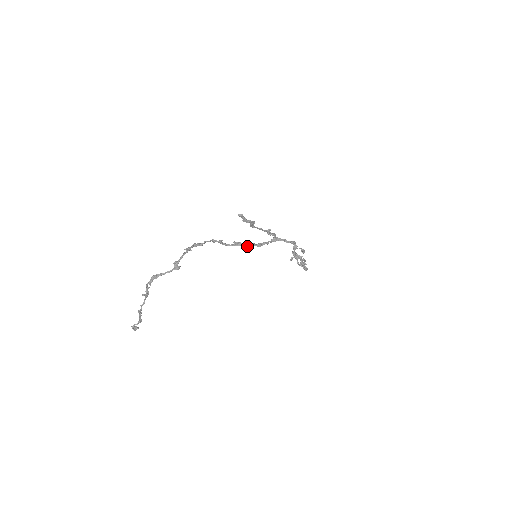
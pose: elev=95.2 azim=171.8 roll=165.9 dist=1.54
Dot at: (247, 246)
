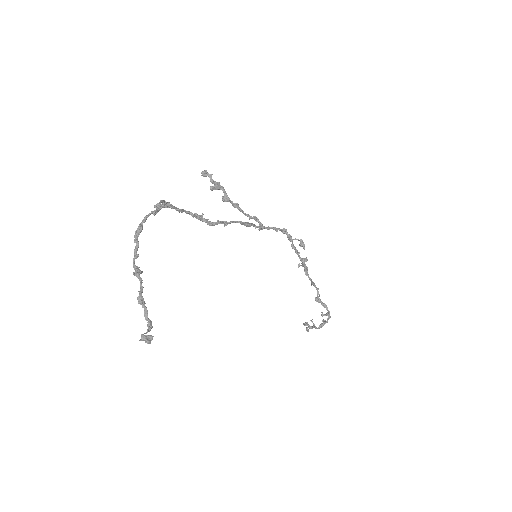
Dot at: (235, 222)
